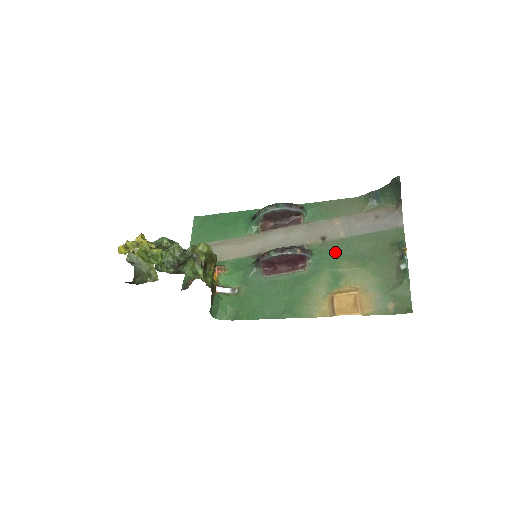
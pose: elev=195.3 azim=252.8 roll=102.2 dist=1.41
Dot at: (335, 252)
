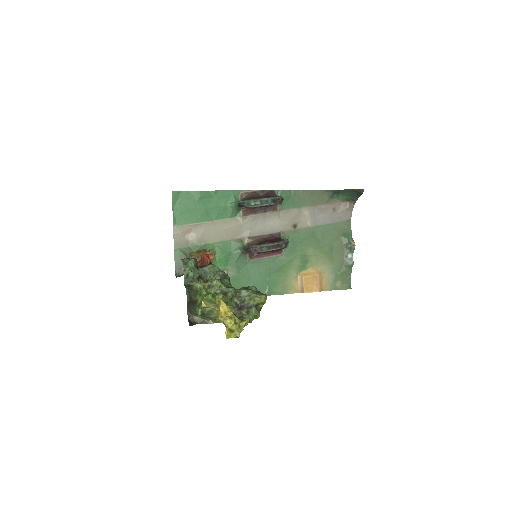
Dot at: (304, 240)
